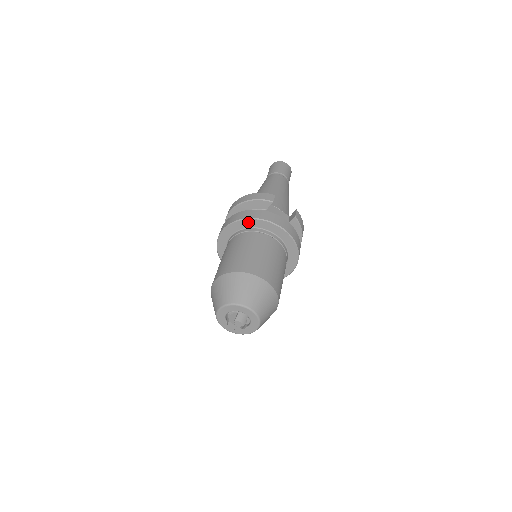
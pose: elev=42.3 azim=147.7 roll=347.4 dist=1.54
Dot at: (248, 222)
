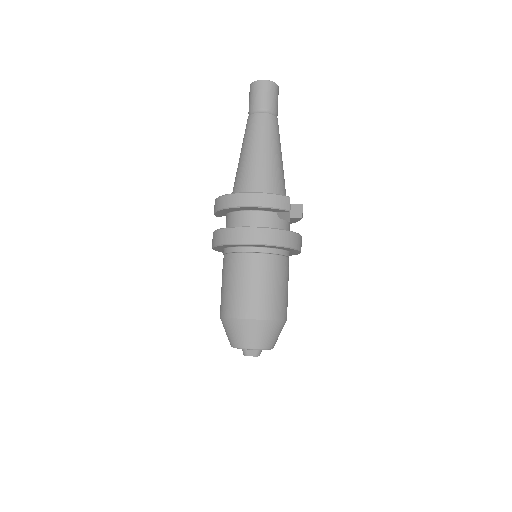
Dot at: (267, 246)
